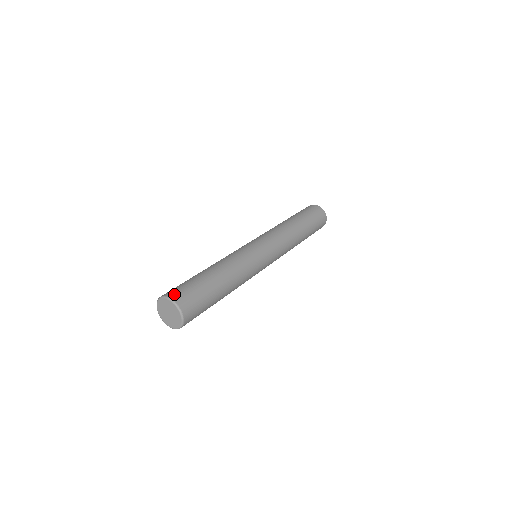
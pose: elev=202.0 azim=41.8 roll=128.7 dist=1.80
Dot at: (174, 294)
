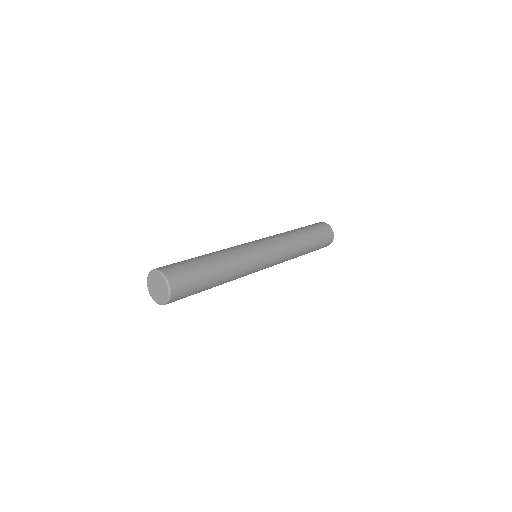
Dot at: (172, 276)
